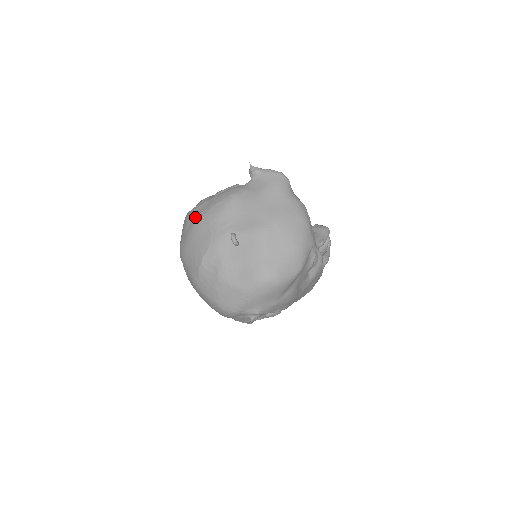
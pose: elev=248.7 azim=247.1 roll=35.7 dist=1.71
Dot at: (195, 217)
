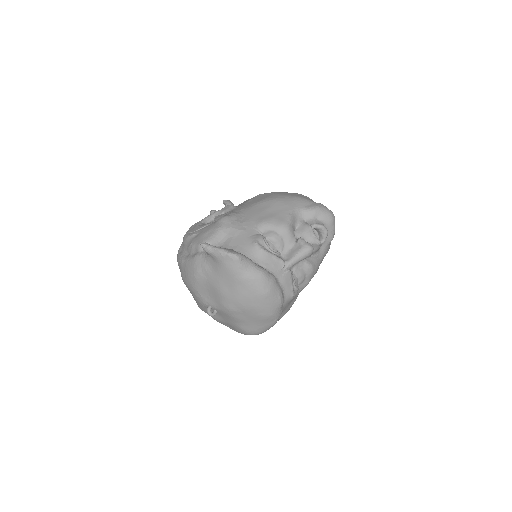
Dot at: occluded
